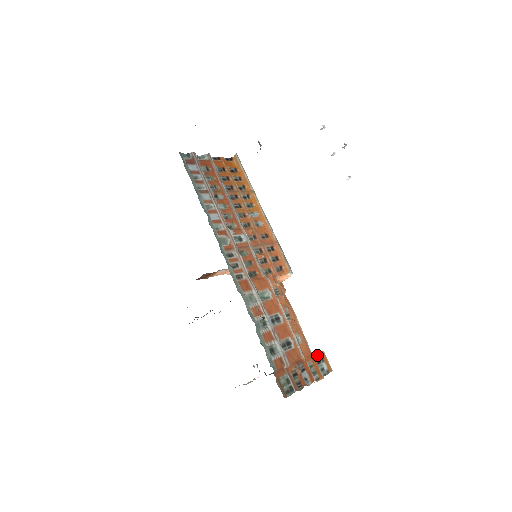
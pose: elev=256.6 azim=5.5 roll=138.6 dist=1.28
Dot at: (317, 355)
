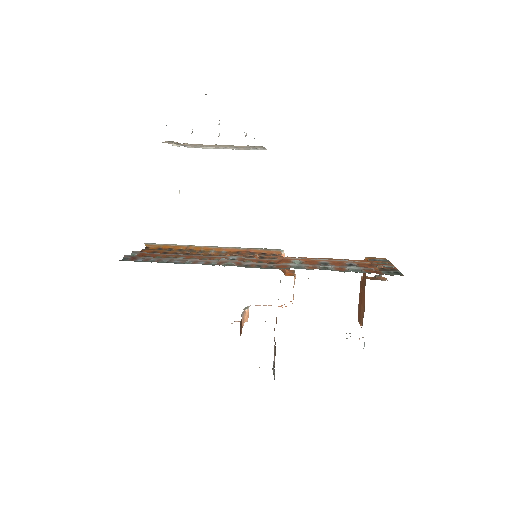
Dot at: occluded
